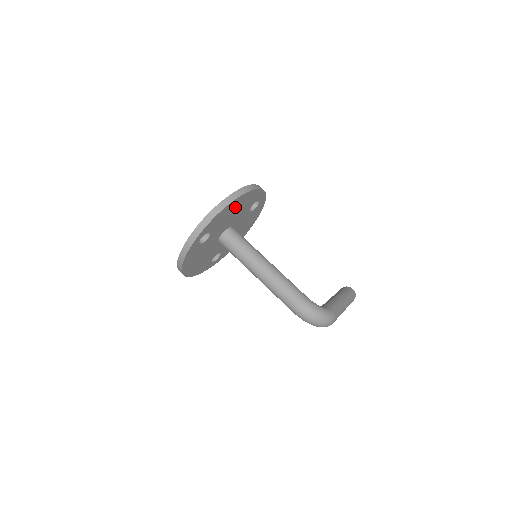
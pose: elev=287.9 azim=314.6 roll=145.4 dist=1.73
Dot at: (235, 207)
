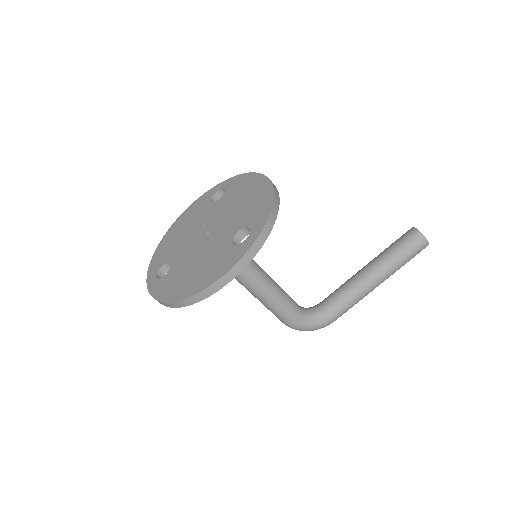
Dot at: occluded
